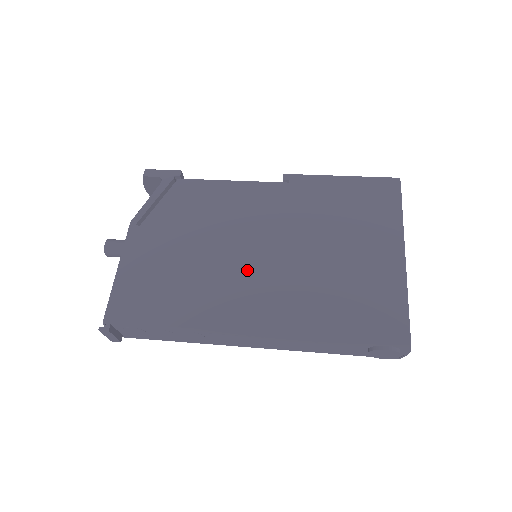
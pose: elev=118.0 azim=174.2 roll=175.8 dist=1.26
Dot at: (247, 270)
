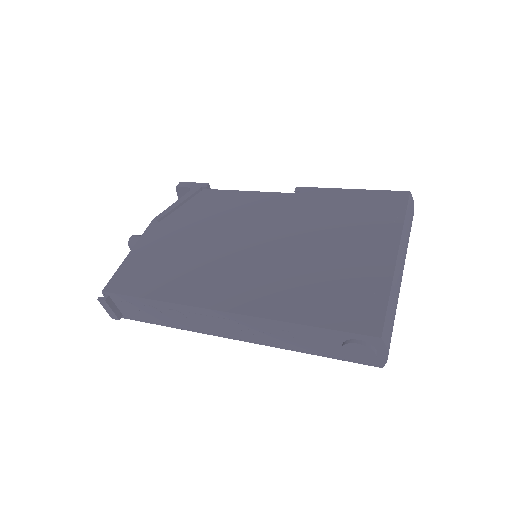
Dot at: (237, 260)
